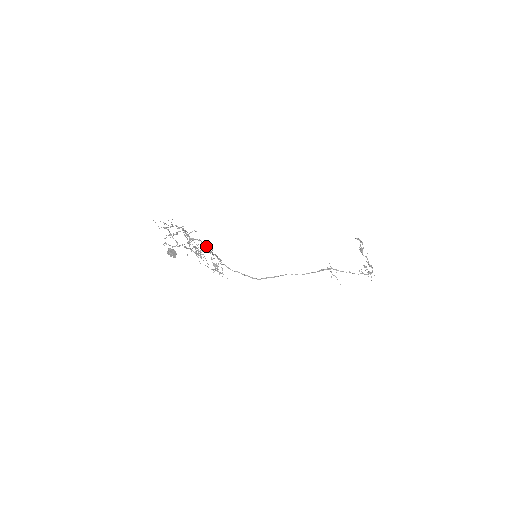
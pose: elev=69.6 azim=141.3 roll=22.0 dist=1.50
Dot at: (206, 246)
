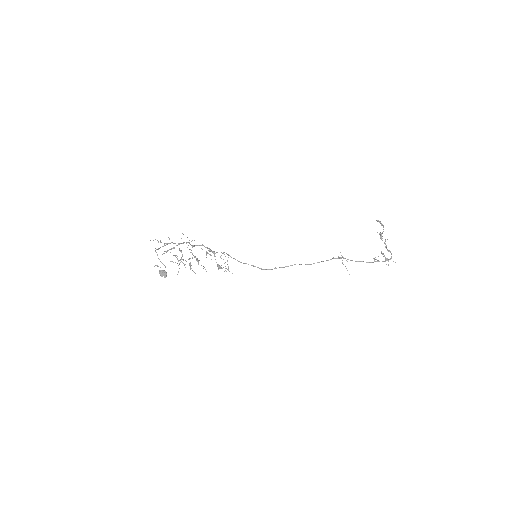
Dot at: (209, 249)
